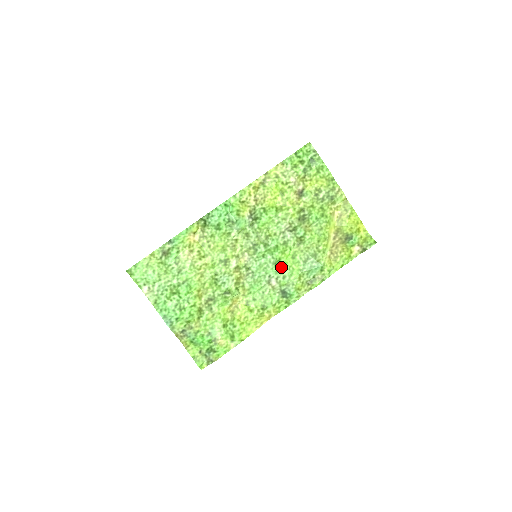
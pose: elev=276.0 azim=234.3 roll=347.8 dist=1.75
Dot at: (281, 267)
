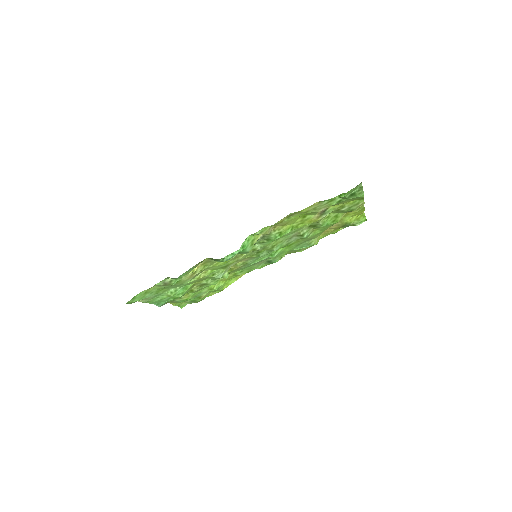
Dot at: occluded
